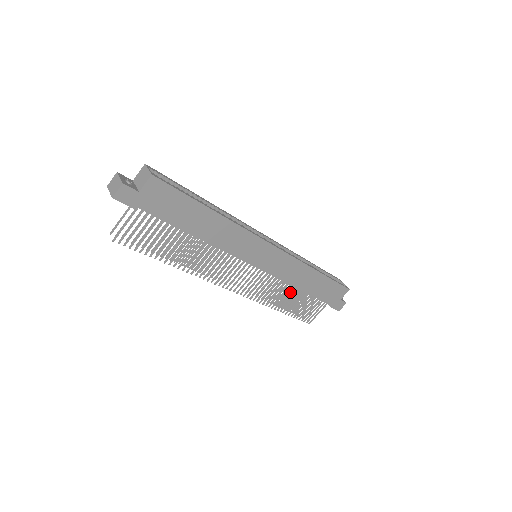
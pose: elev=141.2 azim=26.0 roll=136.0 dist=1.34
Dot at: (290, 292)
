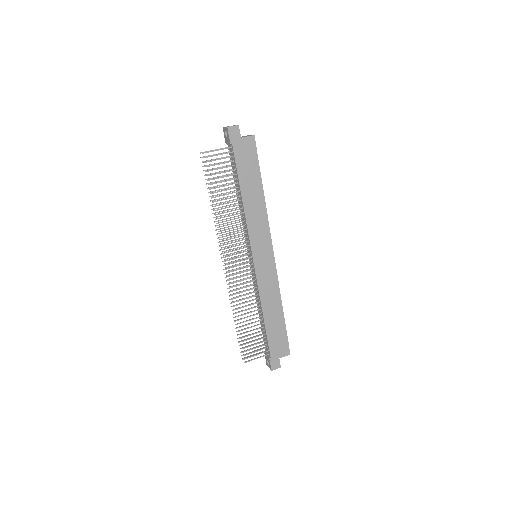
Dot at: occluded
